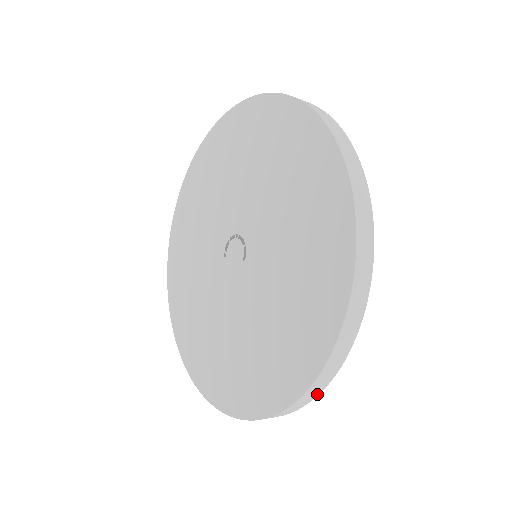
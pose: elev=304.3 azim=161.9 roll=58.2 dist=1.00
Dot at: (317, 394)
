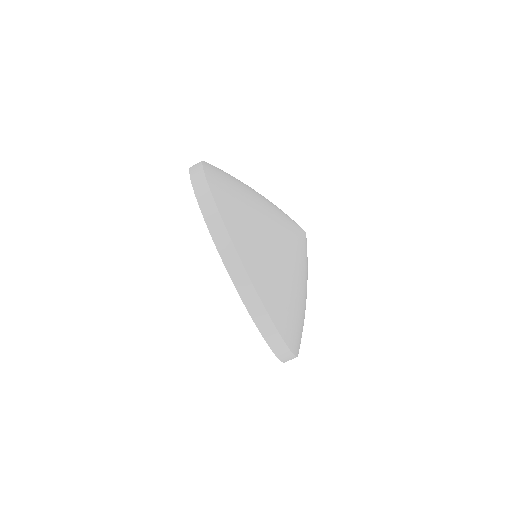
Dot at: occluded
